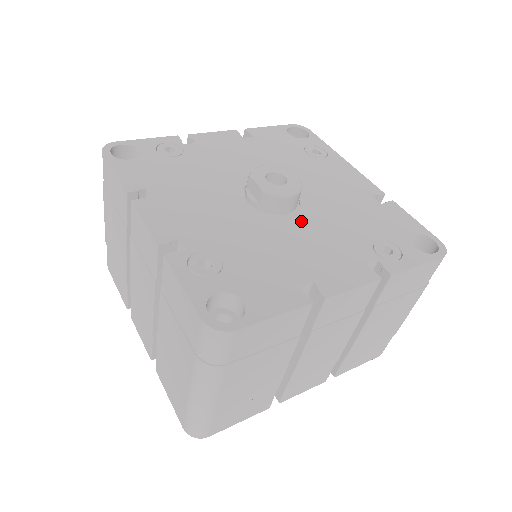
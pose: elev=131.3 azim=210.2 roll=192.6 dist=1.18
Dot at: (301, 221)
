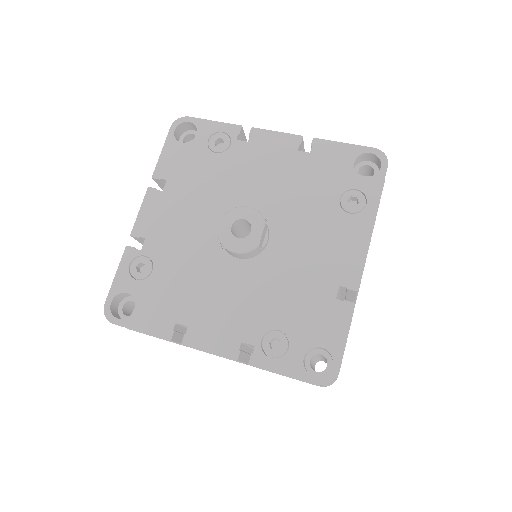
Dot at: (240, 273)
